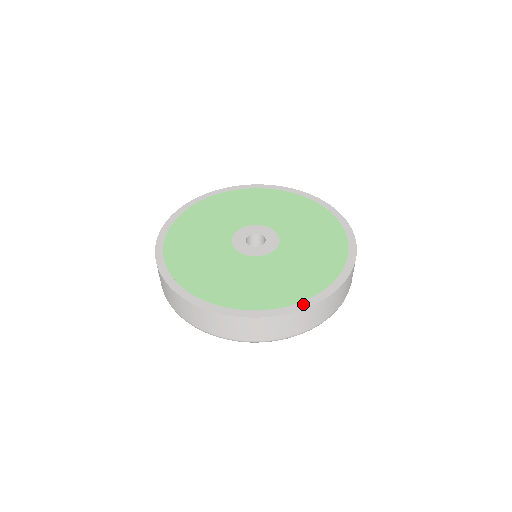
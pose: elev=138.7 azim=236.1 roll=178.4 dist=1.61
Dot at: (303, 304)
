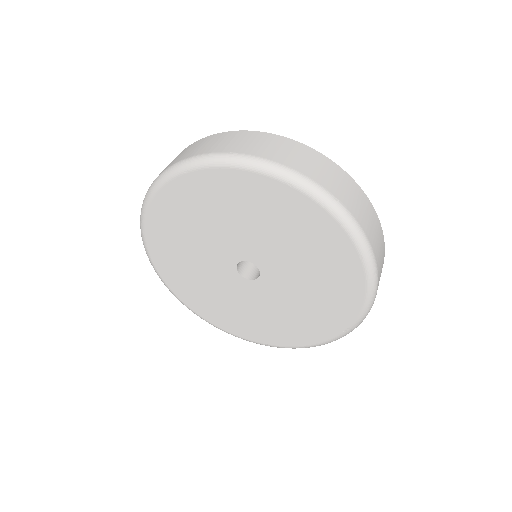
Dot at: occluded
